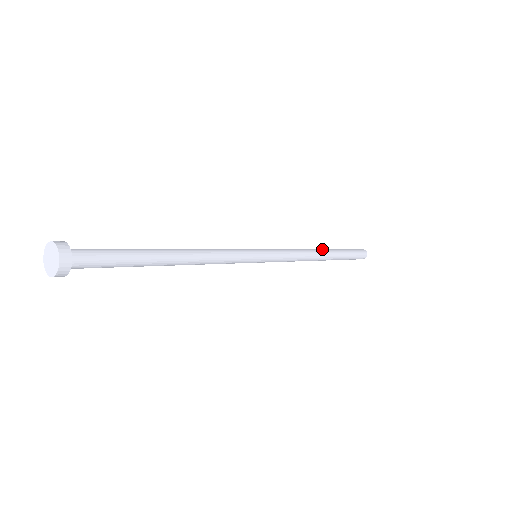
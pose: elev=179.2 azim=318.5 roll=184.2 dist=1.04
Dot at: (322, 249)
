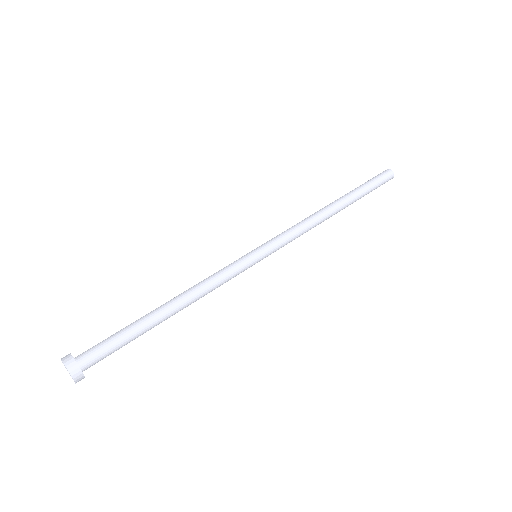
Dot at: (334, 203)
